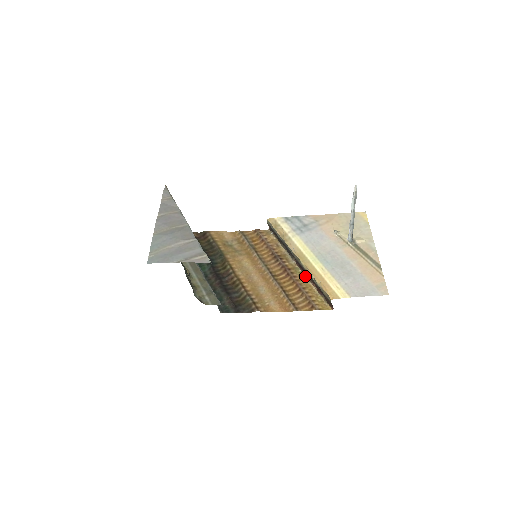
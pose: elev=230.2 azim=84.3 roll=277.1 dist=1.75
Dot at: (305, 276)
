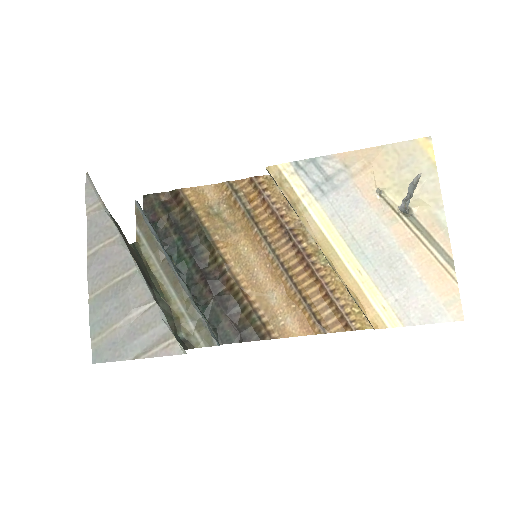
Dot at: occluded
